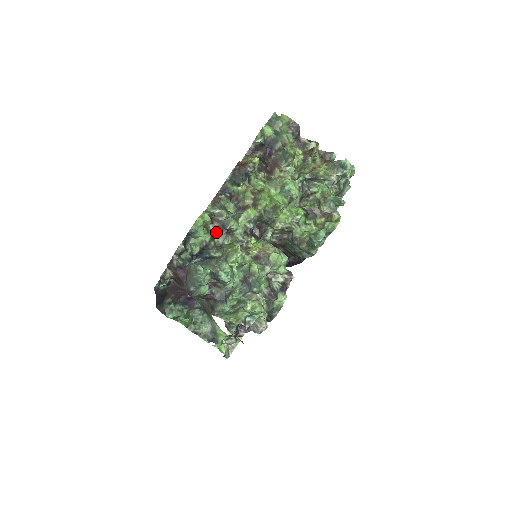
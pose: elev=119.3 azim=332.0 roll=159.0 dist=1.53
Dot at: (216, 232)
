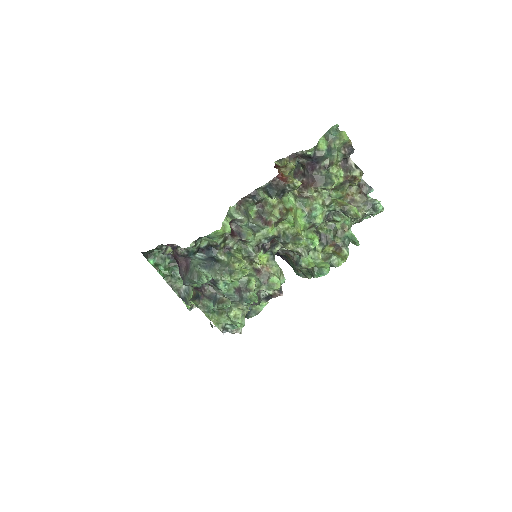
Dot at: (230, 235)
